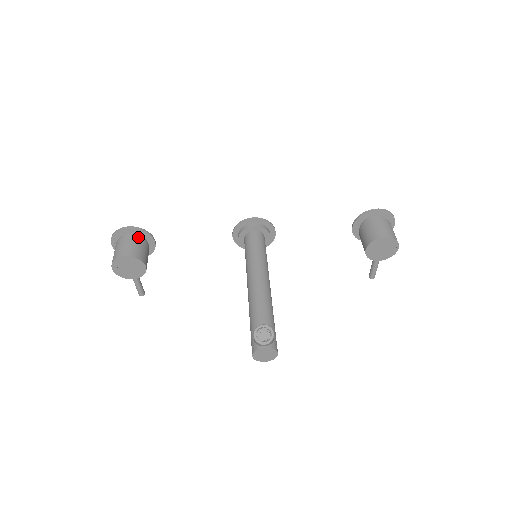
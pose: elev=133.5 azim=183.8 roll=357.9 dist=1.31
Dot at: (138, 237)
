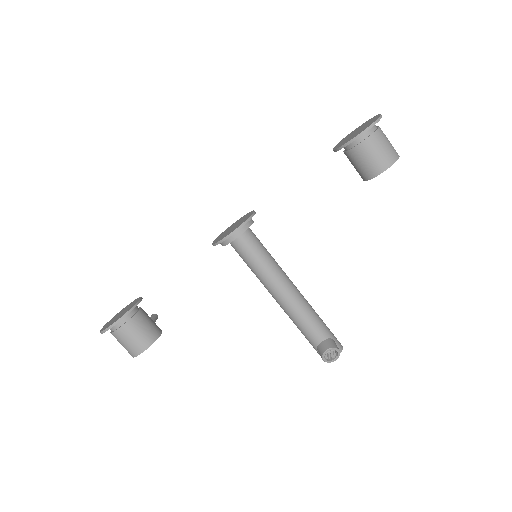
Dot at: (130, 321)
